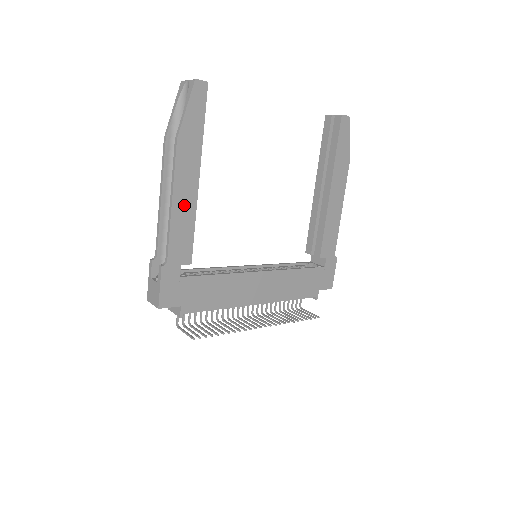
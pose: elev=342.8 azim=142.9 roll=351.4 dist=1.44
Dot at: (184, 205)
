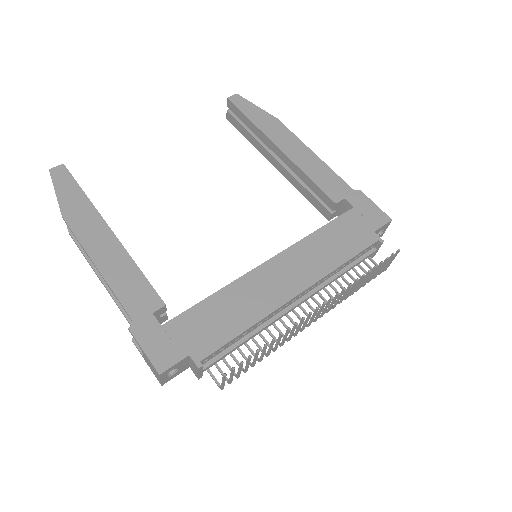
Dot at: (112, 260)
